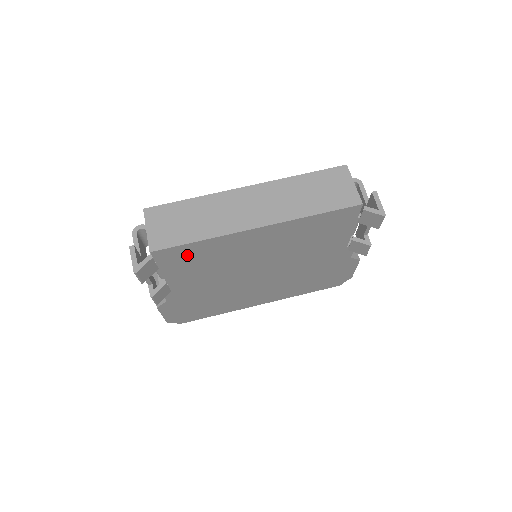
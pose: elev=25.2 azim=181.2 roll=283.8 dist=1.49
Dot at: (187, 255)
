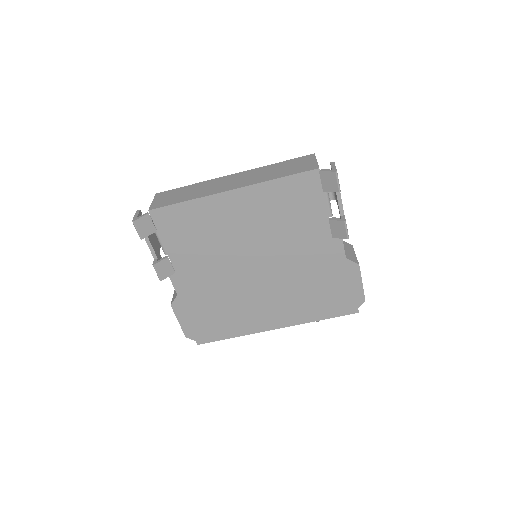
Dot at: (180, 221)
